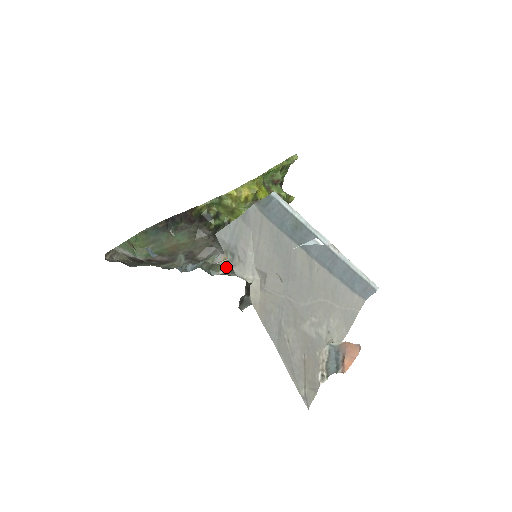
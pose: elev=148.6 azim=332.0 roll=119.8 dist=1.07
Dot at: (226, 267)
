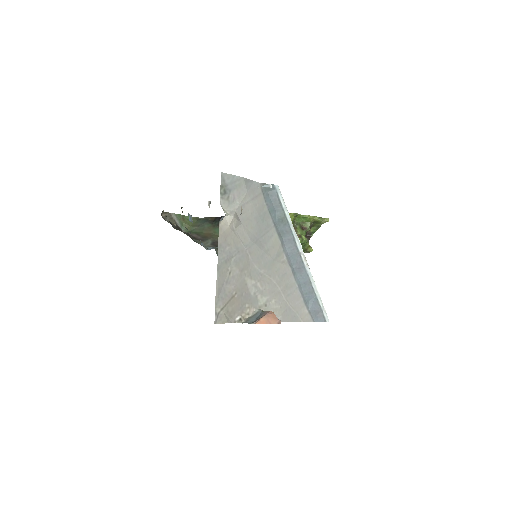
Dot at: occluded
